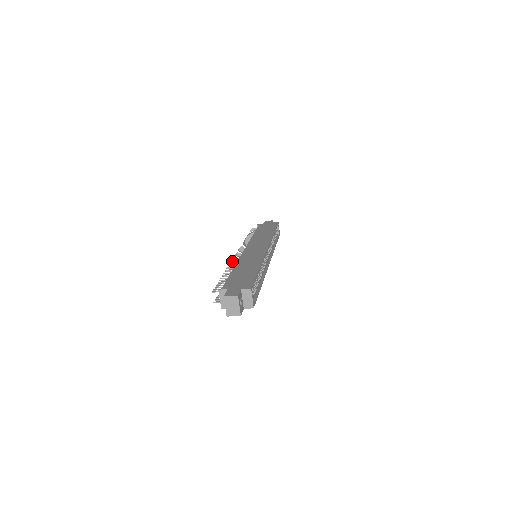
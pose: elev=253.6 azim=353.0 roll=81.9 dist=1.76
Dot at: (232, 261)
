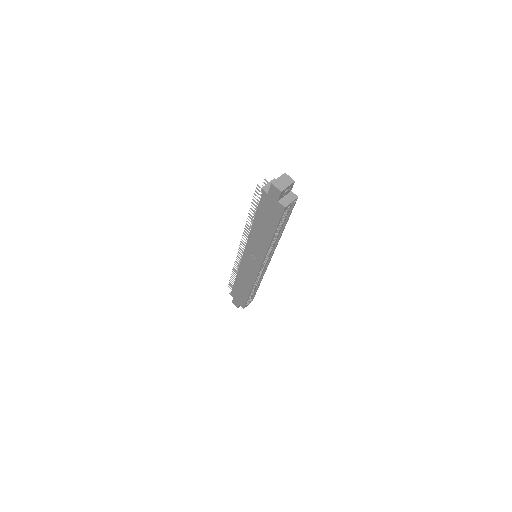
Dot at: (250, 228)
